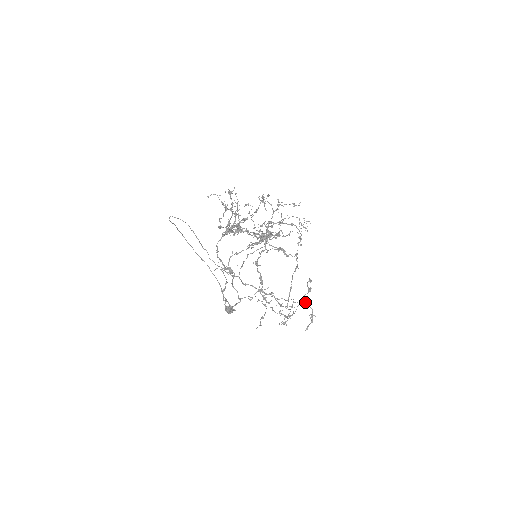
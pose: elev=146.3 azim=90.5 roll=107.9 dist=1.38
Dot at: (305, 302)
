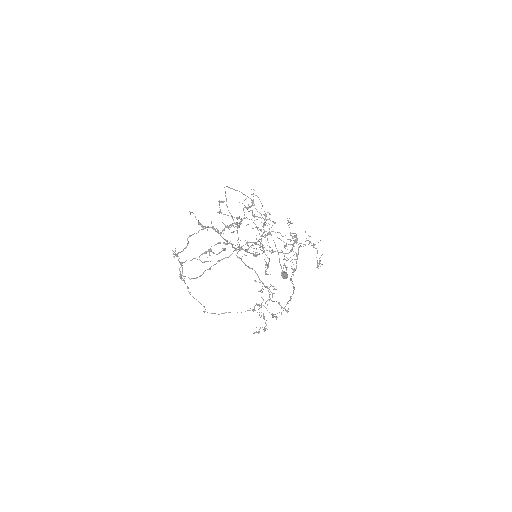
Dot at: (264, 316)
